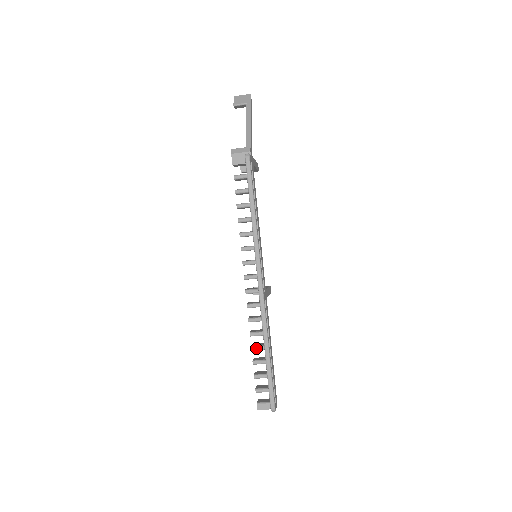
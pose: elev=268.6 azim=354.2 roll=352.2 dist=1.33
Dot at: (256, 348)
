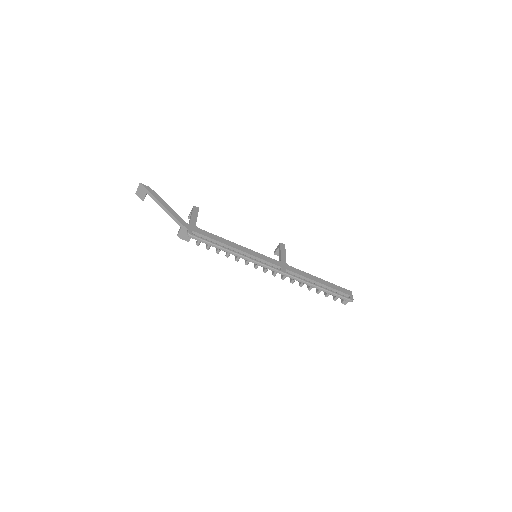
Dot at: (311, 288)
